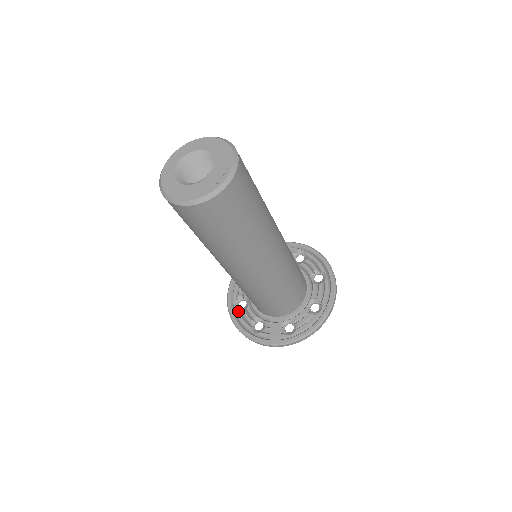
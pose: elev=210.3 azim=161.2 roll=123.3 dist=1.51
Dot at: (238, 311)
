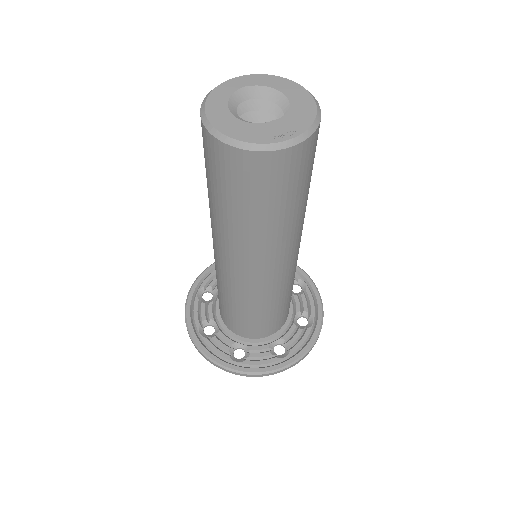
Dot at: (198, 300)
